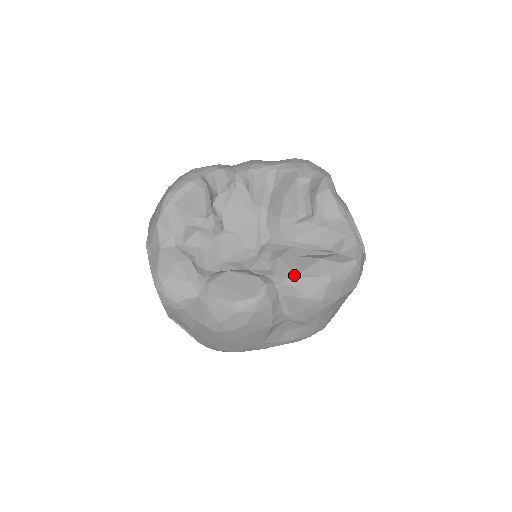
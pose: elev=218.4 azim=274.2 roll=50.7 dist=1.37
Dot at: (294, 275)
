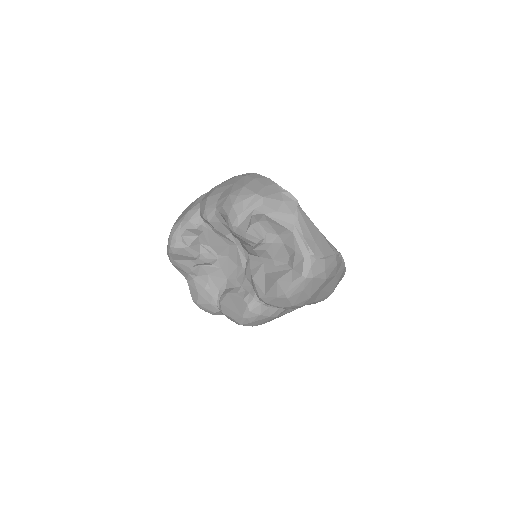
Dot at: (264, 295)
